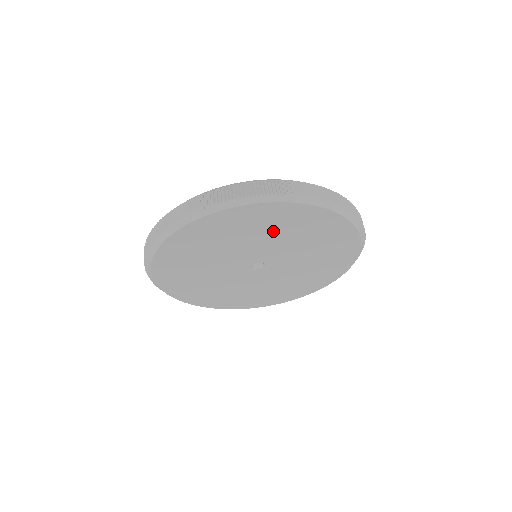
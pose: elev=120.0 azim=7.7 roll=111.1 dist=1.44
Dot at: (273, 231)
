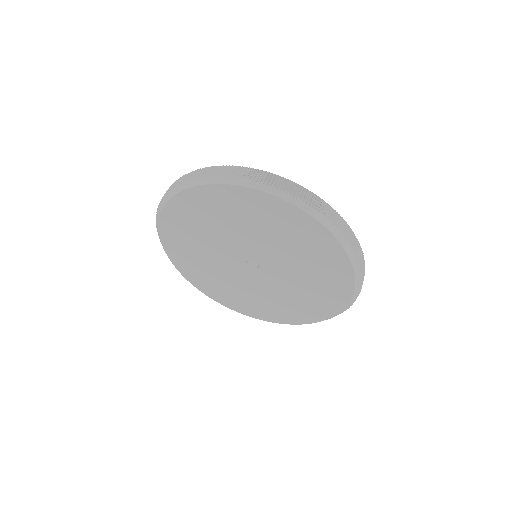
Dot at: (274, 231)
